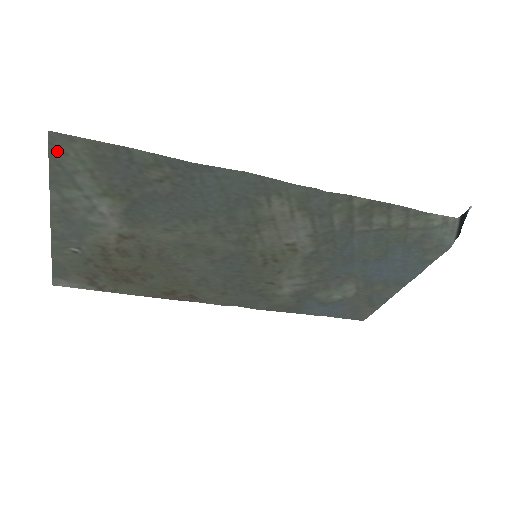
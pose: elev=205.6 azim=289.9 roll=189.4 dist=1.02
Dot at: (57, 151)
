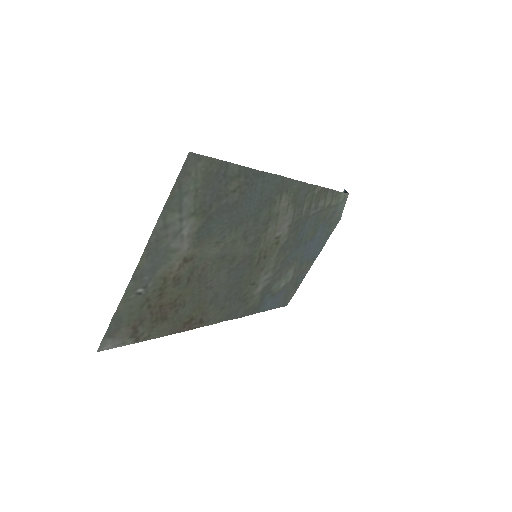
Dot at: (185, 172)
